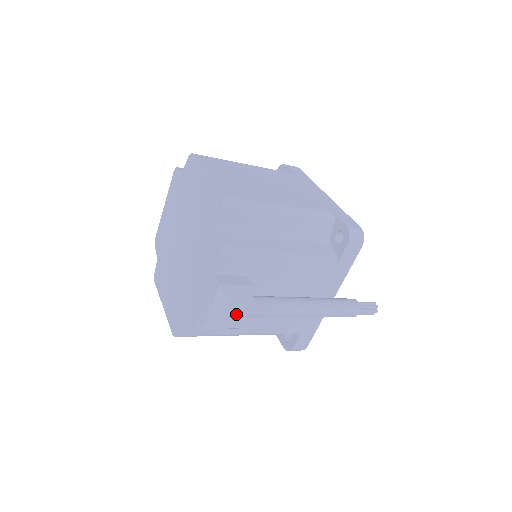
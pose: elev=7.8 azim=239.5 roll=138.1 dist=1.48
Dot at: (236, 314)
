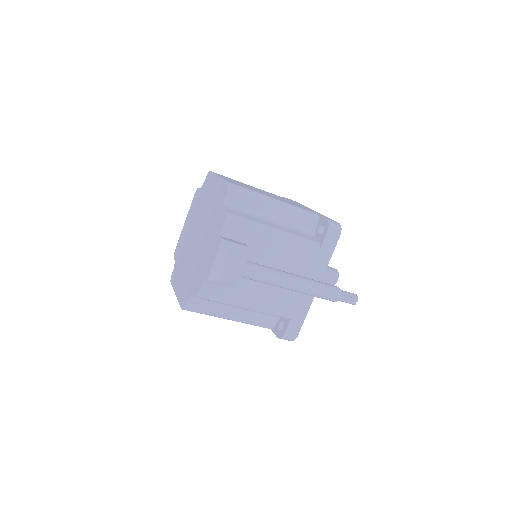
Dot at: (234, 268)
